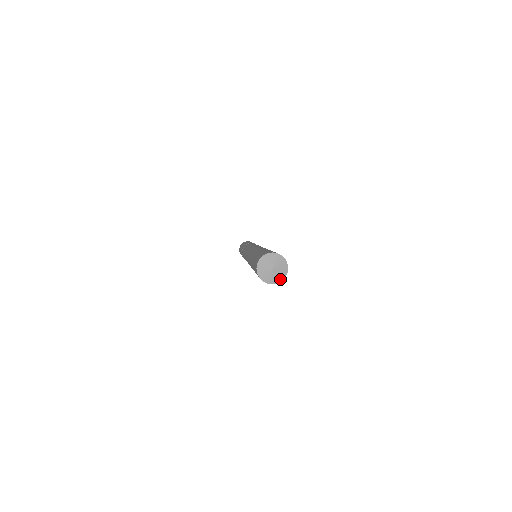
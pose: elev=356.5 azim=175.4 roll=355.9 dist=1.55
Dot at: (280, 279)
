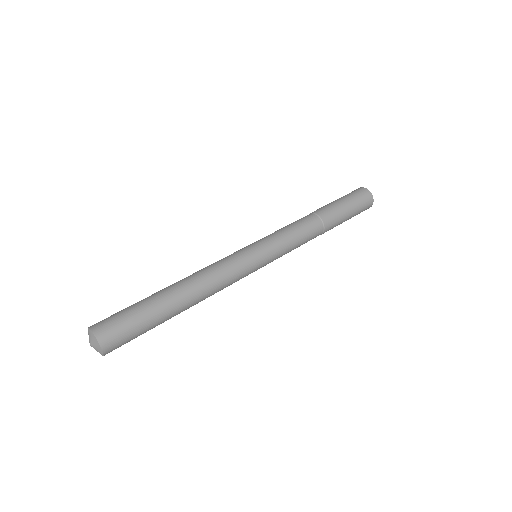
Dot at: (101, 353)
